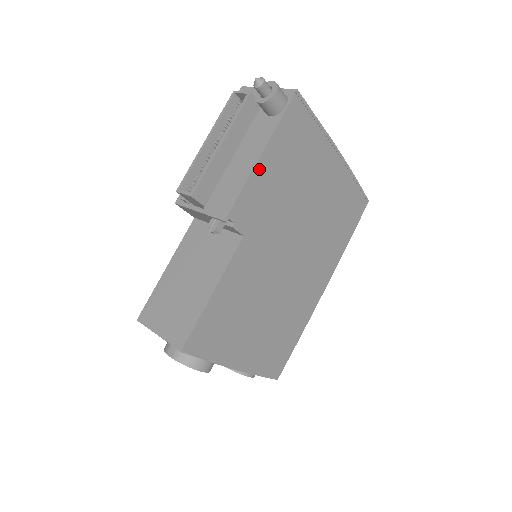
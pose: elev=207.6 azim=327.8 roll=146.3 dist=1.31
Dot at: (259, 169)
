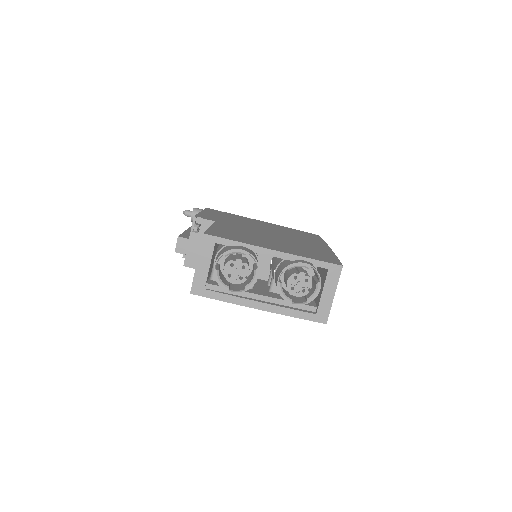
Dot at: occluded
